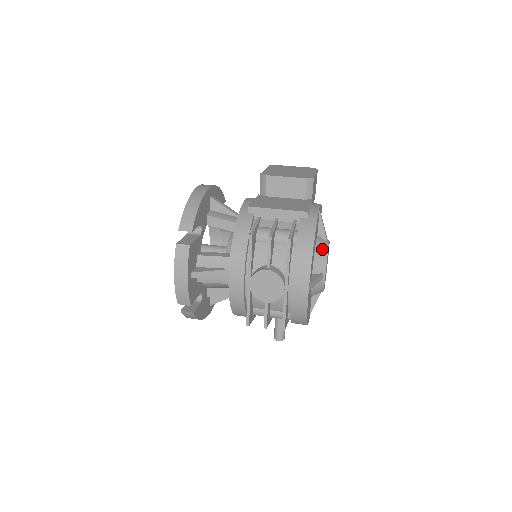
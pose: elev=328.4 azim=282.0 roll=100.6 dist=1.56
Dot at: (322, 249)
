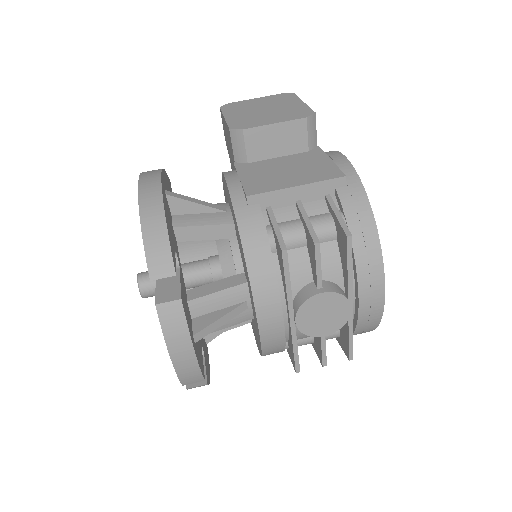
Dot at: occluded
